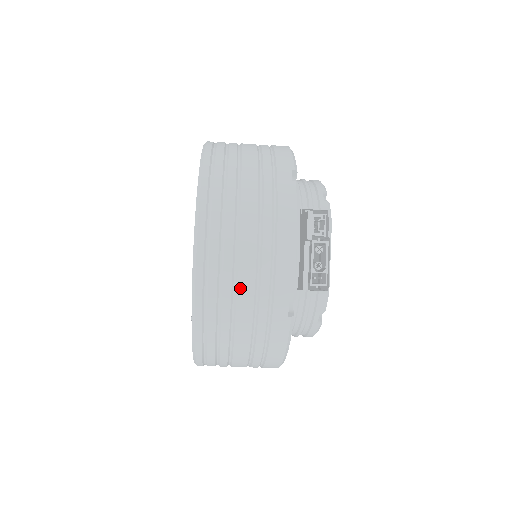
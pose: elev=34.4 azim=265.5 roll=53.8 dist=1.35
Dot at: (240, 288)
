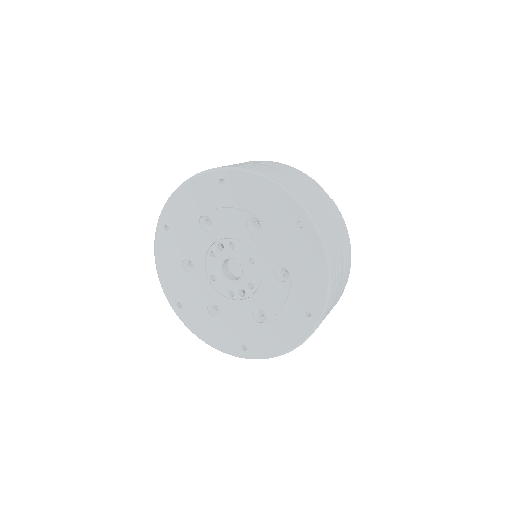
Dot at: occluded
